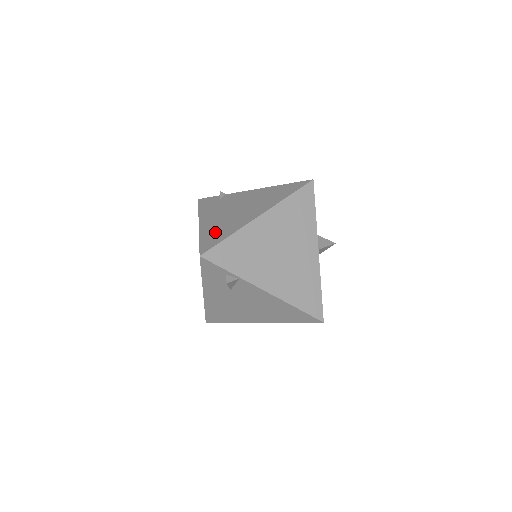
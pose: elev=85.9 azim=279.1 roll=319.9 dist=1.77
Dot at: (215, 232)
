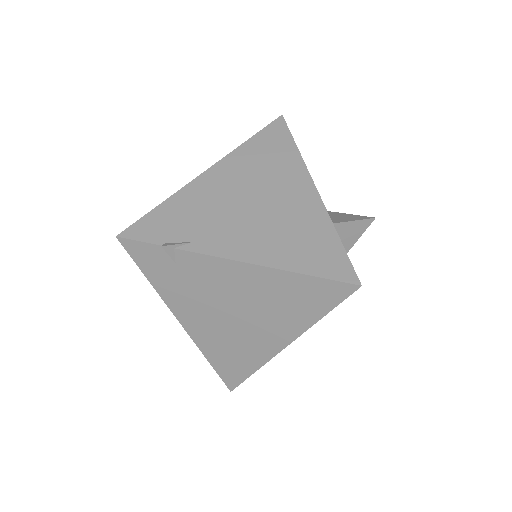
Dot at: (226, 357)
